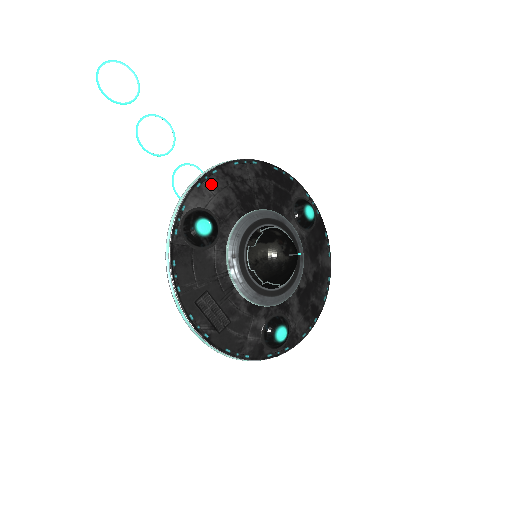
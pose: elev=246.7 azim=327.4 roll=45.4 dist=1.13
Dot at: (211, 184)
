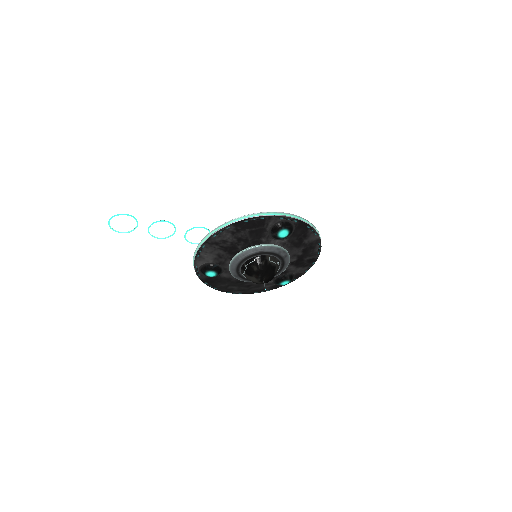
Dot at: (205, 252)
